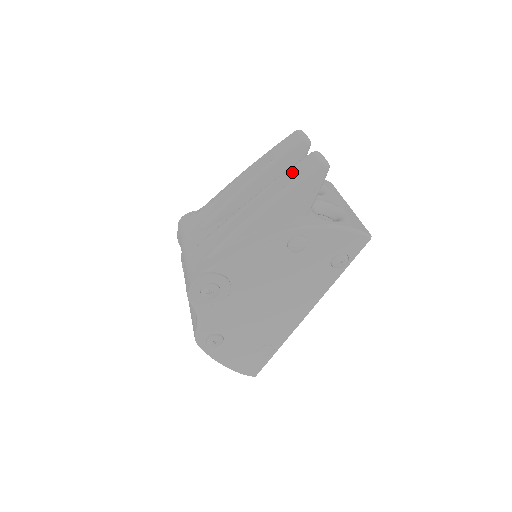
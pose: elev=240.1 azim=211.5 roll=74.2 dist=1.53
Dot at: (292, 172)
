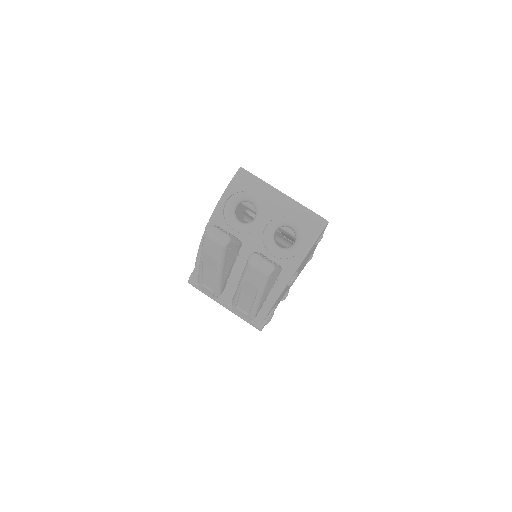
Dot at: (251, 280)
